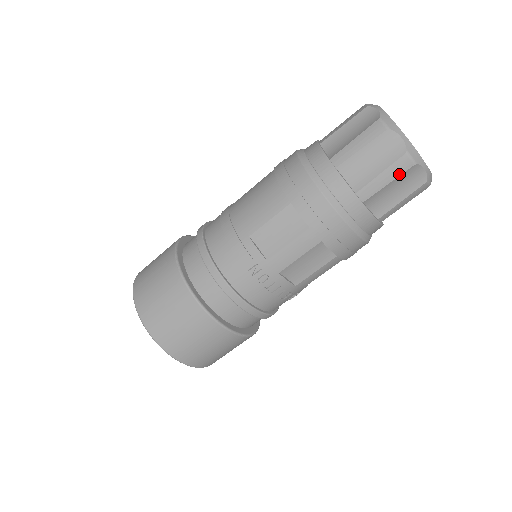
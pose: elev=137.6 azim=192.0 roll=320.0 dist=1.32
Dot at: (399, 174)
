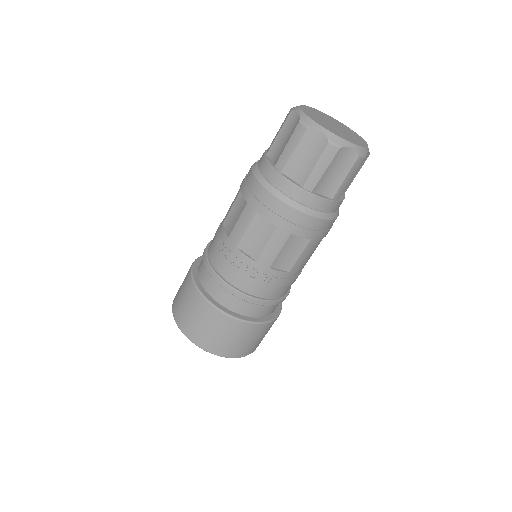
Dot at: (299, 140)
